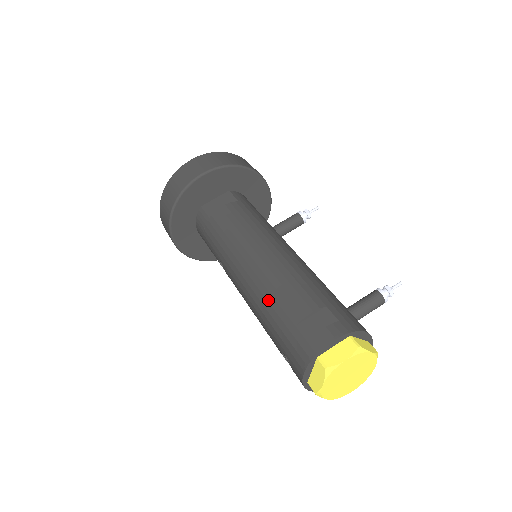
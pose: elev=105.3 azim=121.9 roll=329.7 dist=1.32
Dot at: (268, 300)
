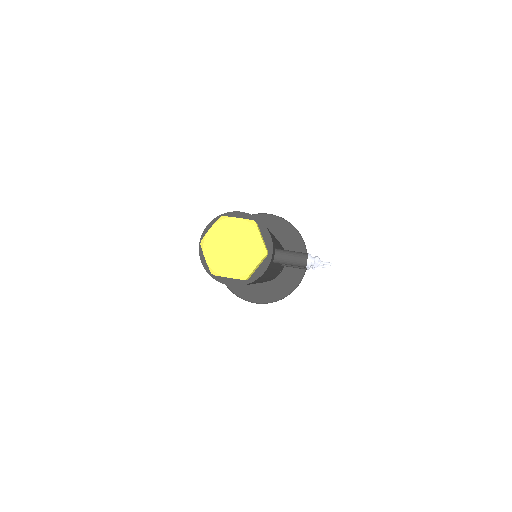
Dot at: occluded
